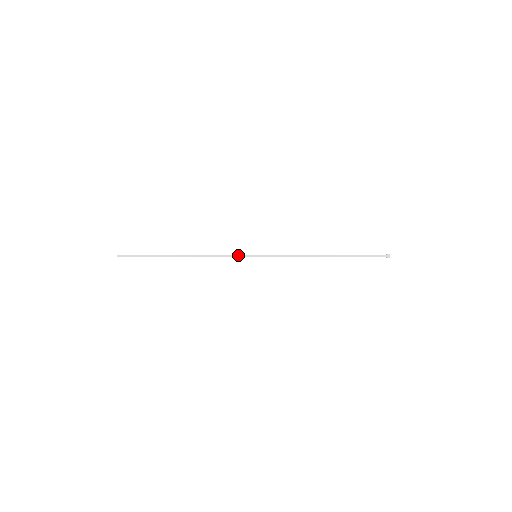
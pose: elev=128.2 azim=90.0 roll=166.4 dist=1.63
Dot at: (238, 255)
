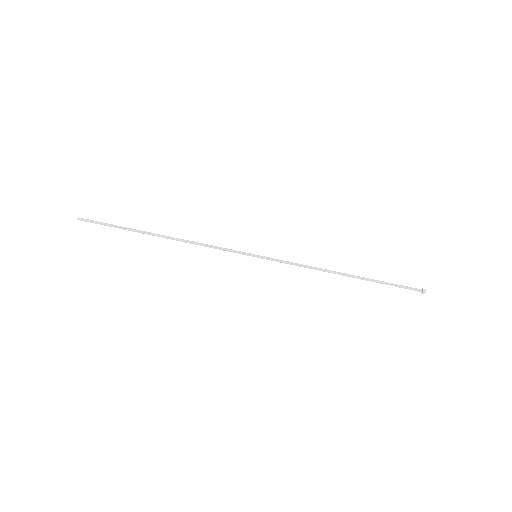
Dot at: (233, 250)
